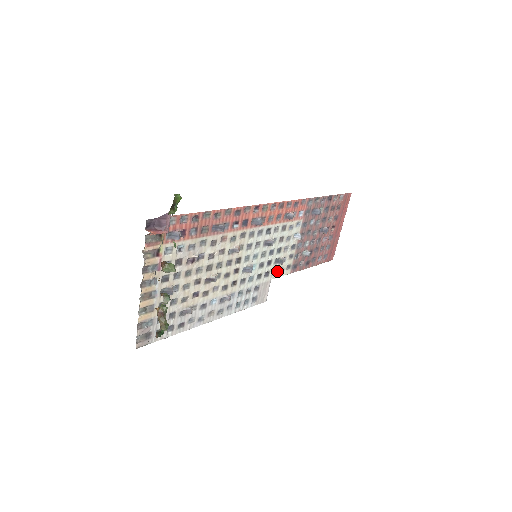
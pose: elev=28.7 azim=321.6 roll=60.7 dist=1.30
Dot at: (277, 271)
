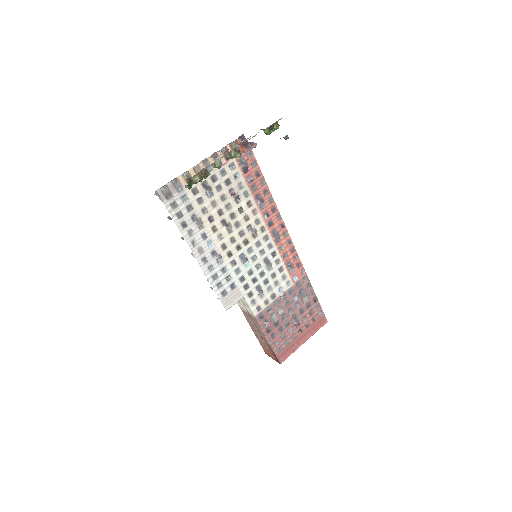
Dot at: (252, 297)
